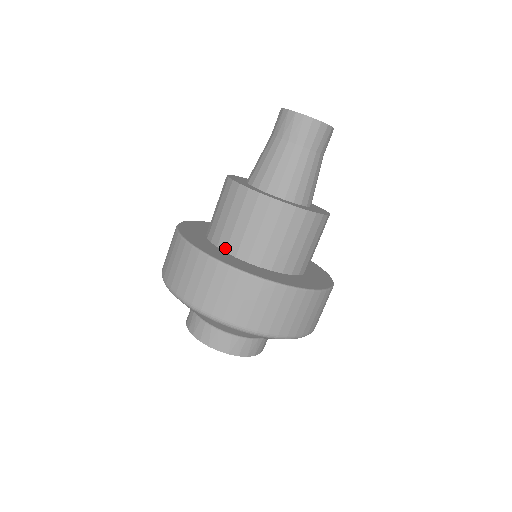
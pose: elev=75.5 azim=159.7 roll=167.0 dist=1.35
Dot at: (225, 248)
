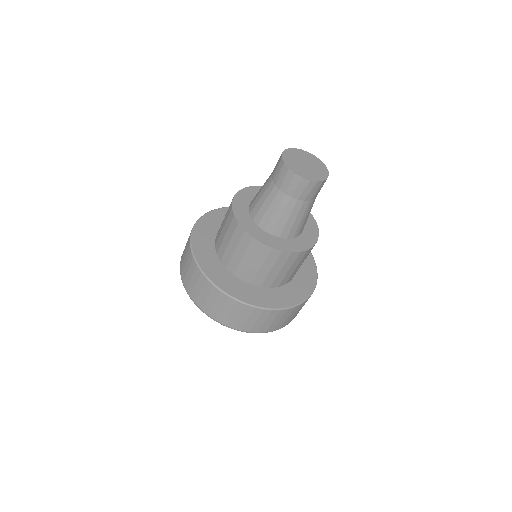
Dot at: (217, 250)
